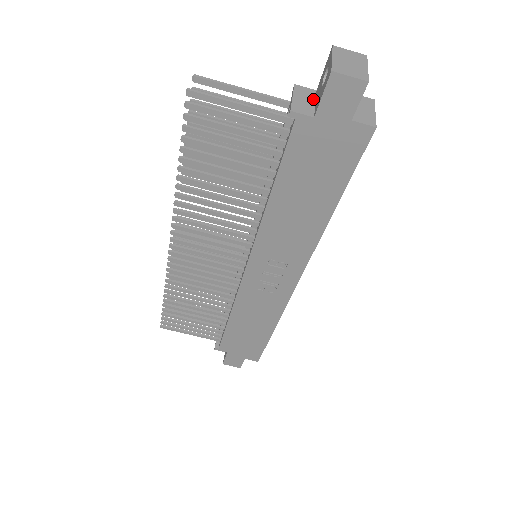
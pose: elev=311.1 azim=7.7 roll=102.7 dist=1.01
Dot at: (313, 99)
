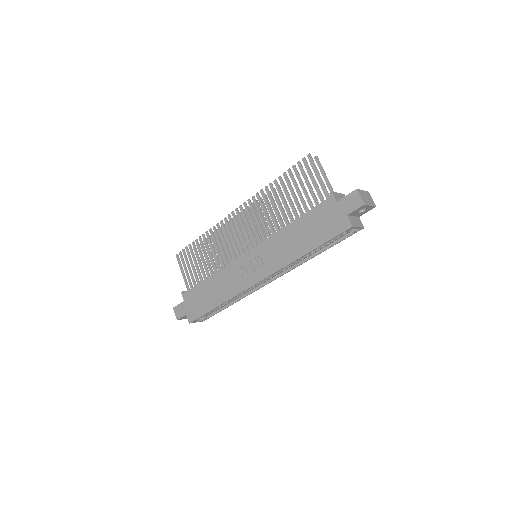
Dot at: occluded
